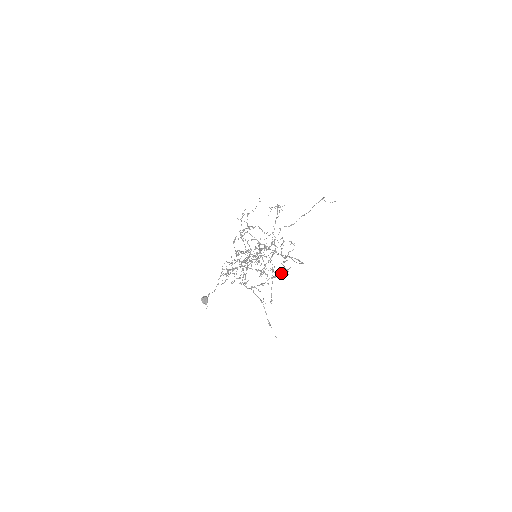
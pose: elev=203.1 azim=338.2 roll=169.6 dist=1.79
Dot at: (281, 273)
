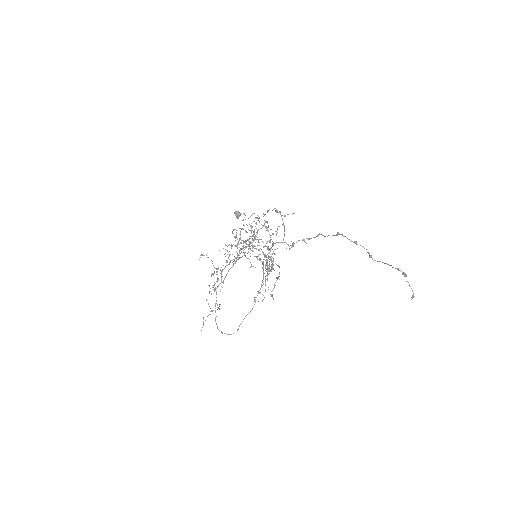
Dot at: occluded
